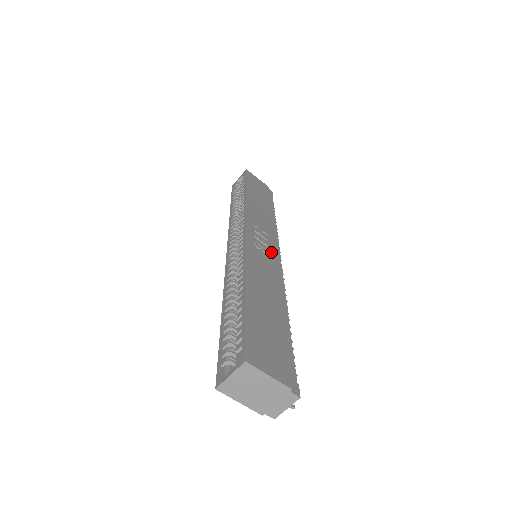
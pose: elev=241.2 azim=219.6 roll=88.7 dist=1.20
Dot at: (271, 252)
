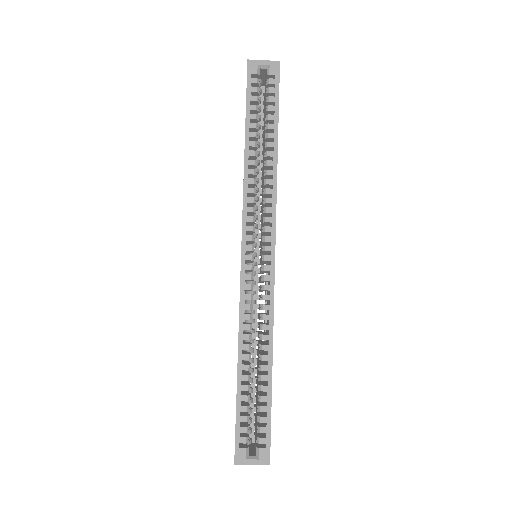
Dot at: occluded
